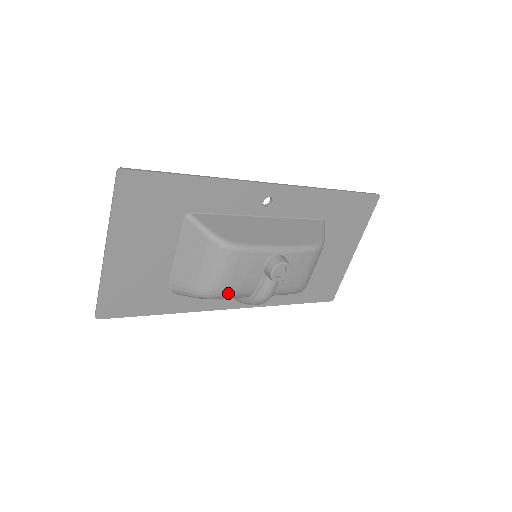
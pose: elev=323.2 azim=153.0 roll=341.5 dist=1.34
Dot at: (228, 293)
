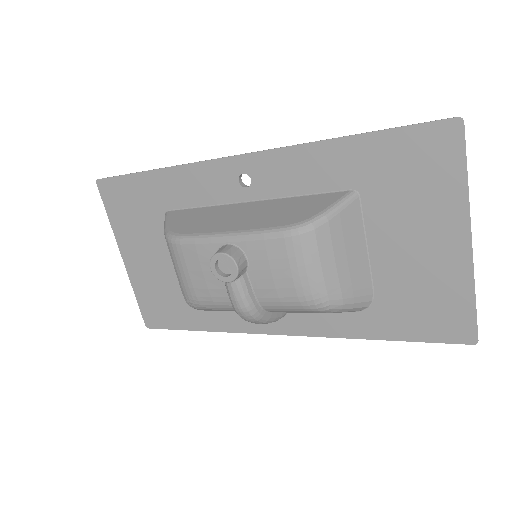
Dot at: (202, 300)
